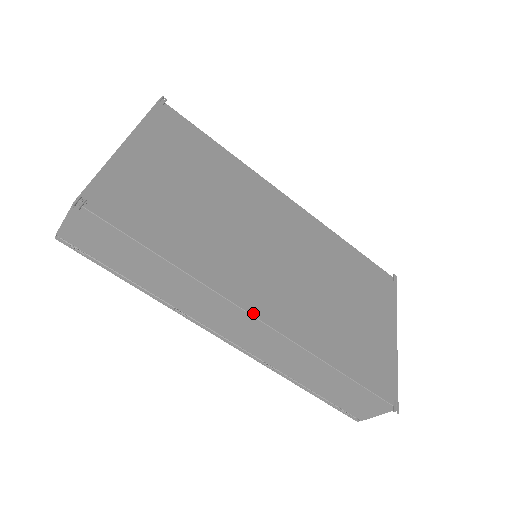
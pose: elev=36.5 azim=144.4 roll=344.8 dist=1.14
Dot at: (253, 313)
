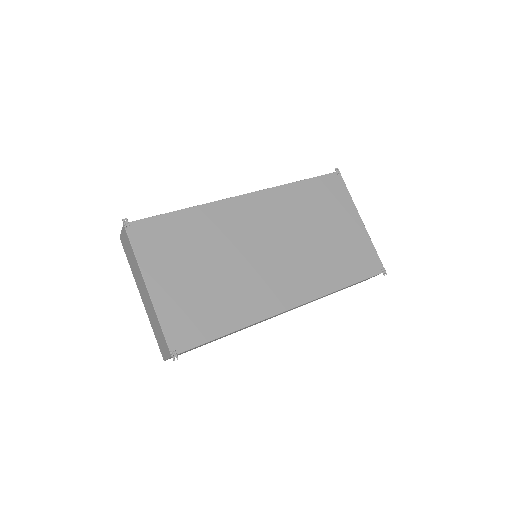
Dot at: (288, 308)
